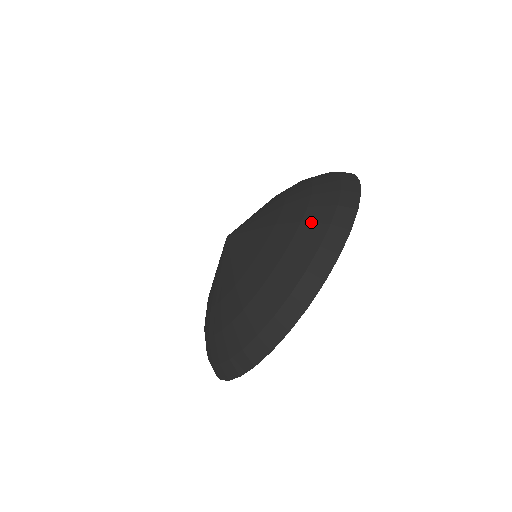
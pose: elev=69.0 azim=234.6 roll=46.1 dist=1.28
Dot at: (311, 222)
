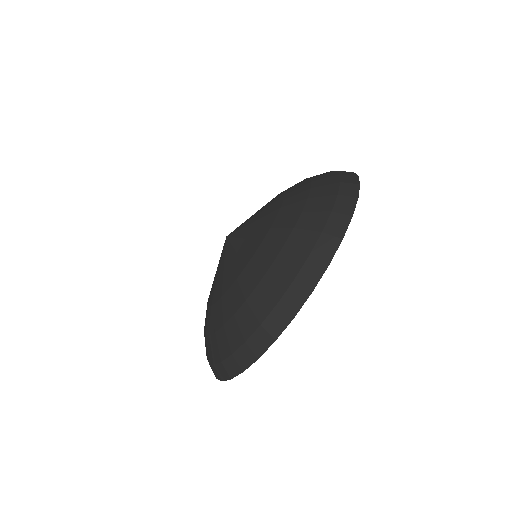
Dot at: (318, 176)
